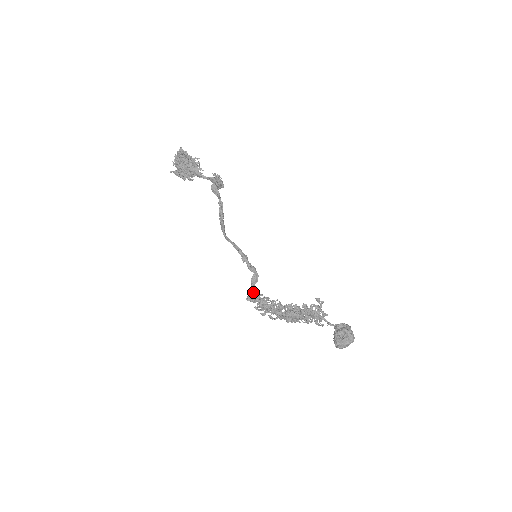
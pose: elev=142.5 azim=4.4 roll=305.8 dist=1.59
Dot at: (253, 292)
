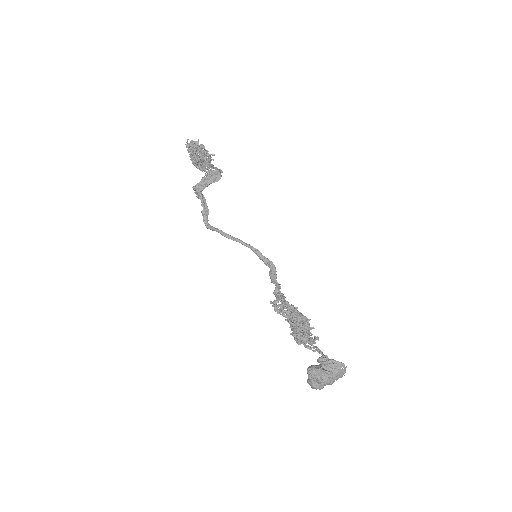
Dot at: (278, 287)
